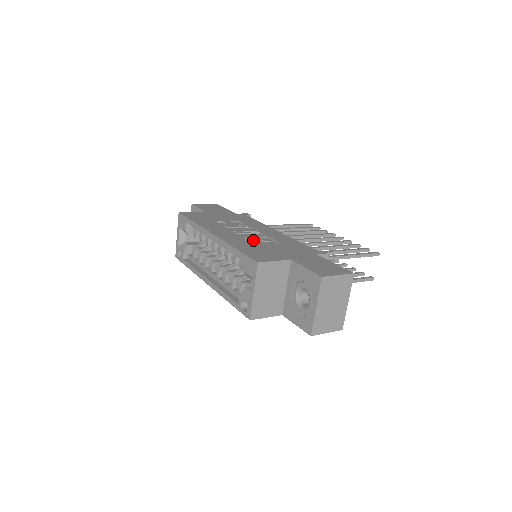
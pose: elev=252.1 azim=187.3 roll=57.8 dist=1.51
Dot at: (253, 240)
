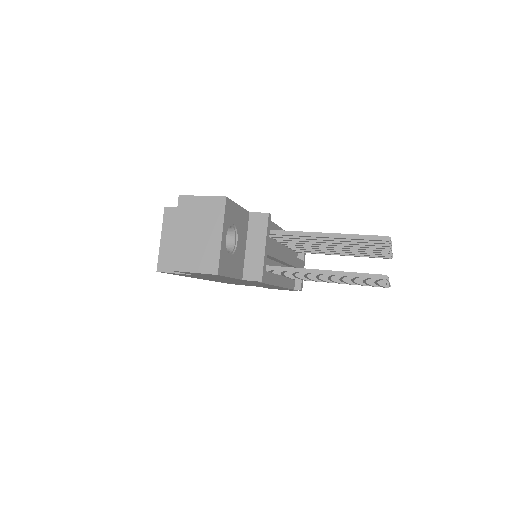
Dot at: occluded
